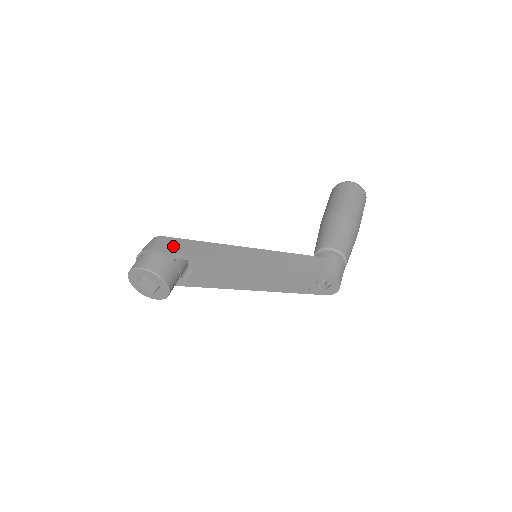
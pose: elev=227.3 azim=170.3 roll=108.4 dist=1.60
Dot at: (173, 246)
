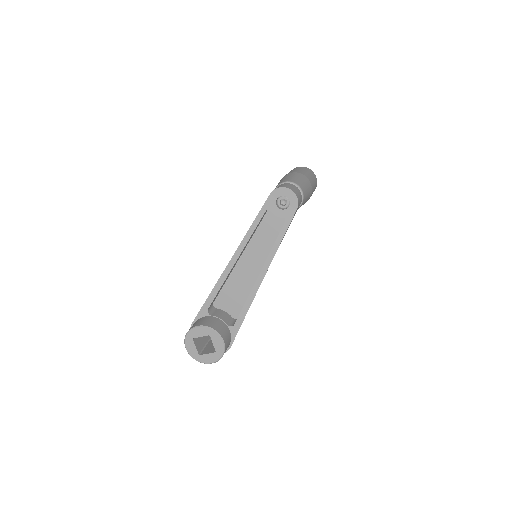
Dot at: occluded
